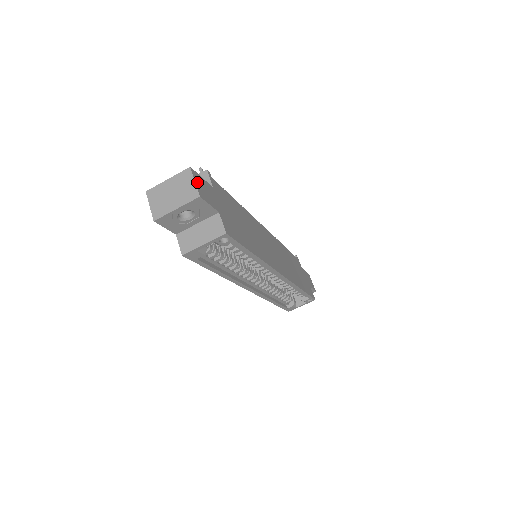
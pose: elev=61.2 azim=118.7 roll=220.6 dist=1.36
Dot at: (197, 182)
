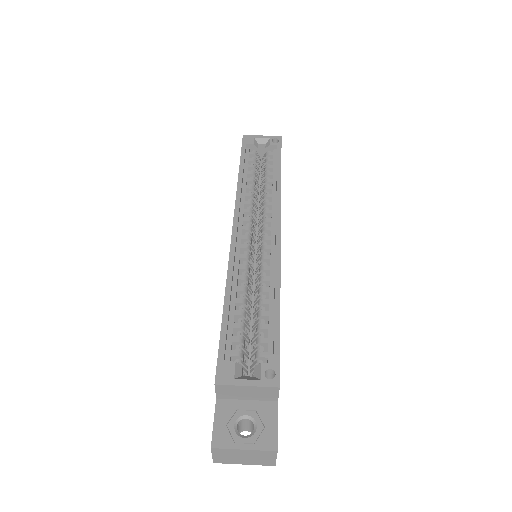
Dot at: occluded
